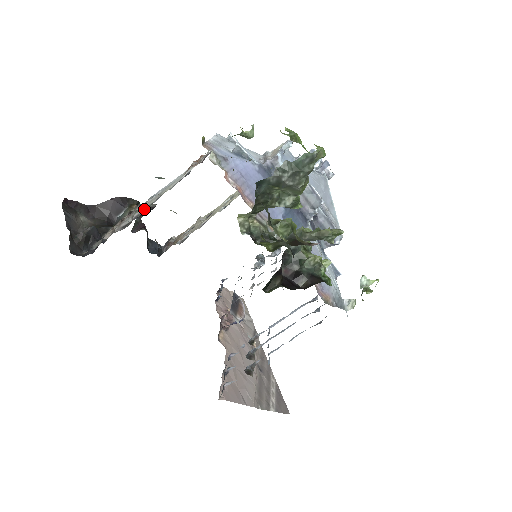
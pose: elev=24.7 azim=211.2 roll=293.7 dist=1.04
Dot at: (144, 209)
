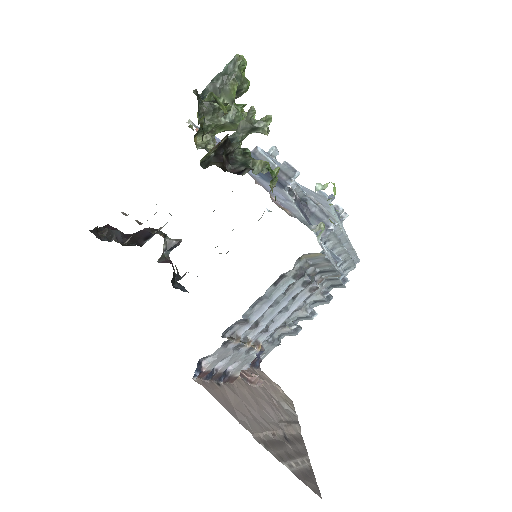
Dot at: occluded
